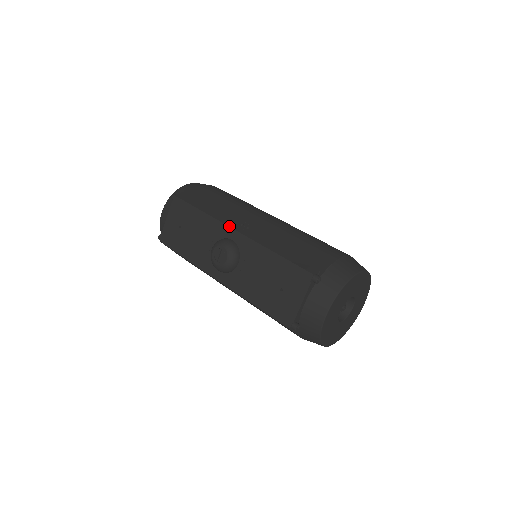
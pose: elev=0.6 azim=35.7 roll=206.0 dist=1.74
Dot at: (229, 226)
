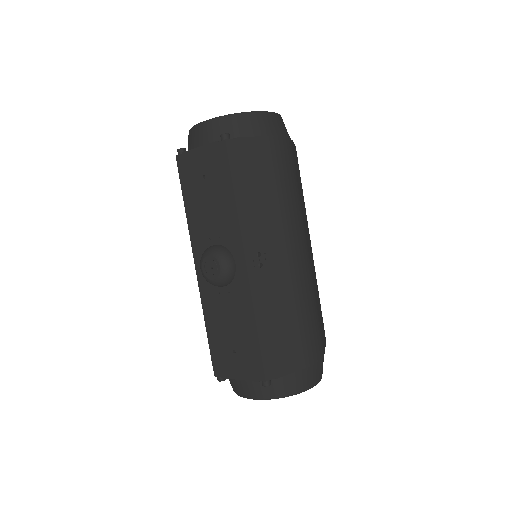
Dot at: (244, 250)
